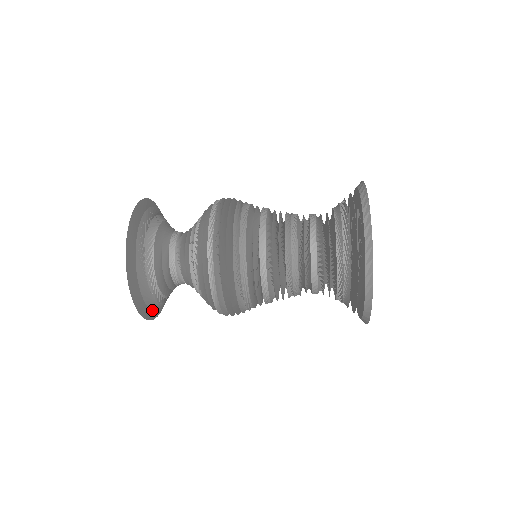
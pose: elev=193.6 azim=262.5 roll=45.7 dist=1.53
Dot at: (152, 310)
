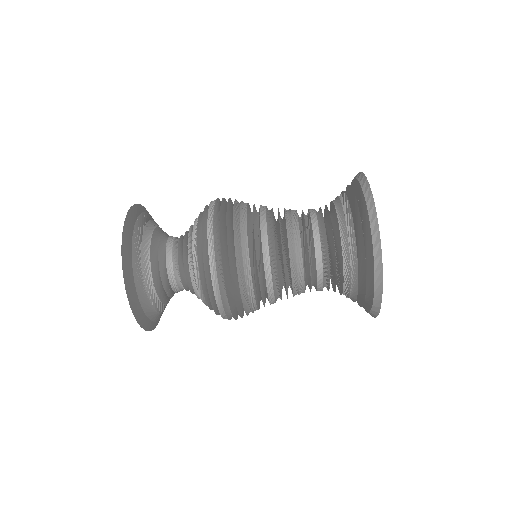
Dot at: (136, 291)
